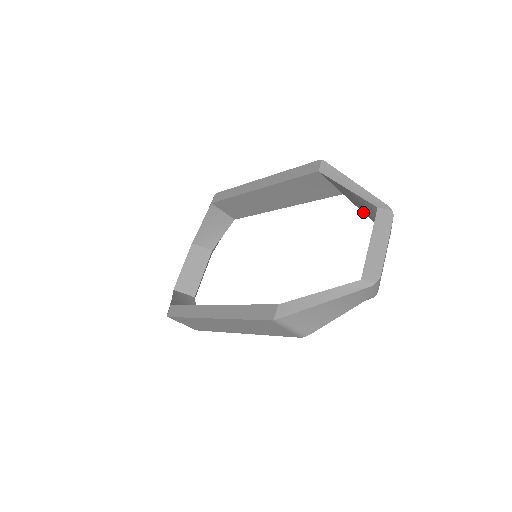
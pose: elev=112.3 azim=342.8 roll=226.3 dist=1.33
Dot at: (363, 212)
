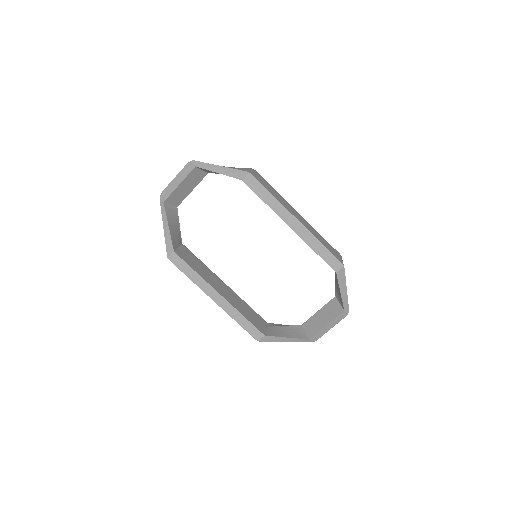
Dot at: (335, 285)
